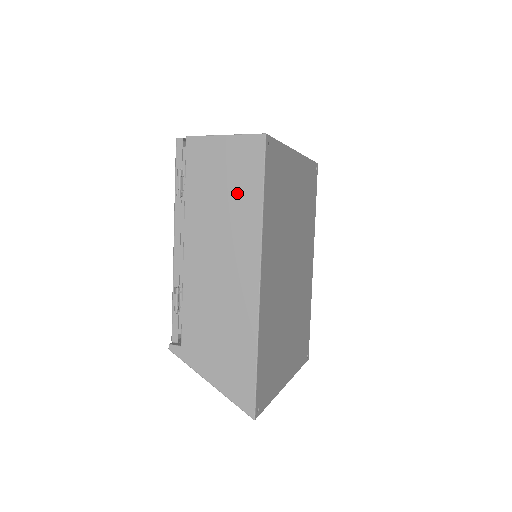
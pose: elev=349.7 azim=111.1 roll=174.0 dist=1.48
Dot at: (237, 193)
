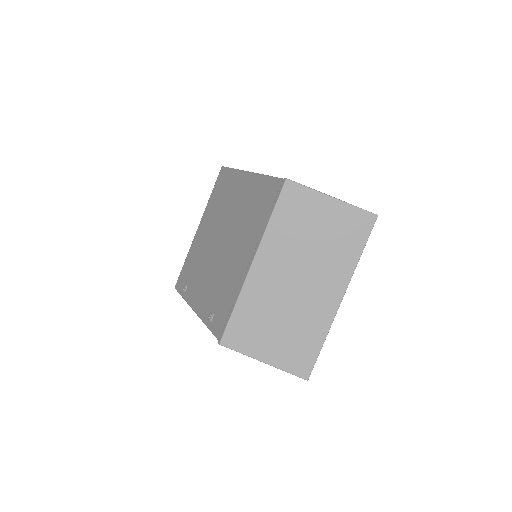
Dot at: occluded
